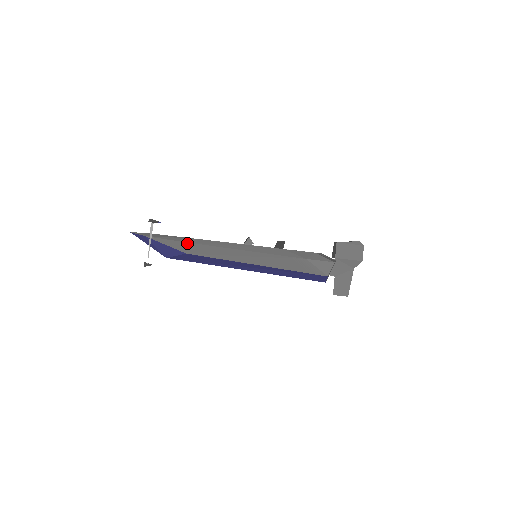
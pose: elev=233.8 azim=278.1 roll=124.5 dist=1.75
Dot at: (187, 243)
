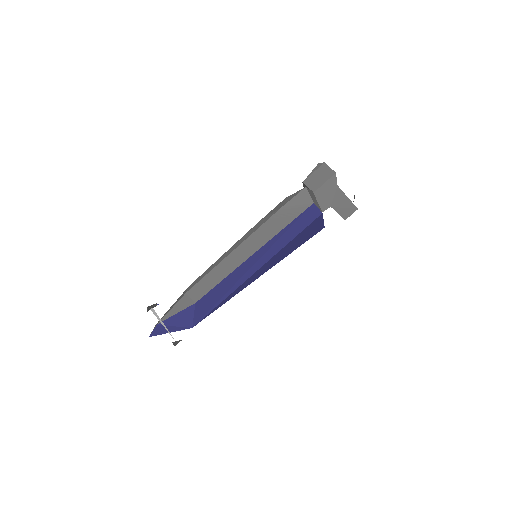
Dot at: (187, 293)
